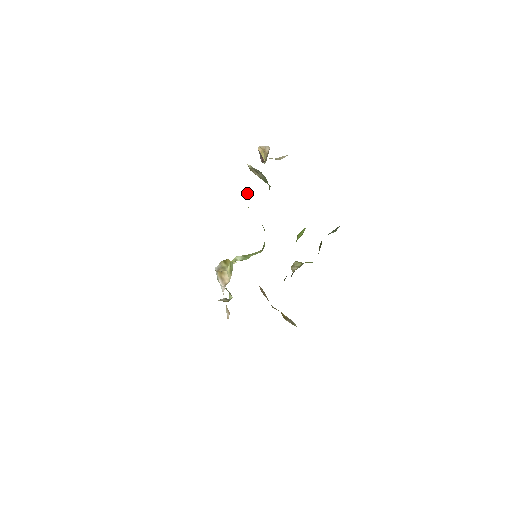
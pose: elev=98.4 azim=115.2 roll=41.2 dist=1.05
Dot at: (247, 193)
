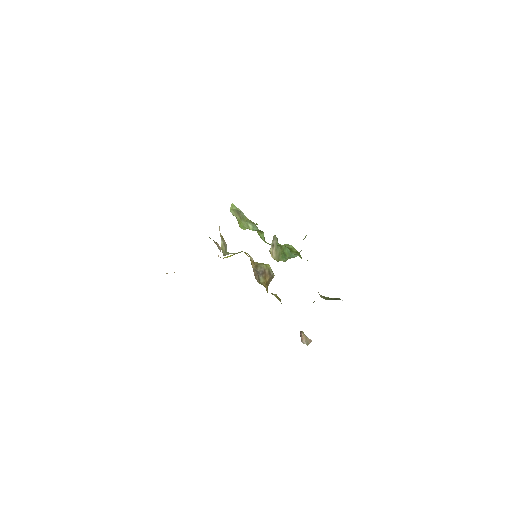
Dot at: occluded
